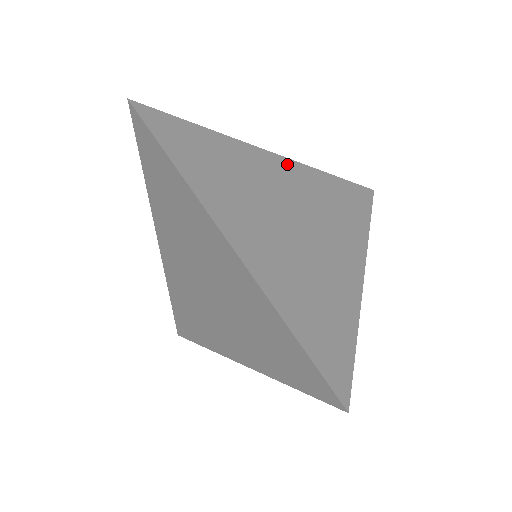
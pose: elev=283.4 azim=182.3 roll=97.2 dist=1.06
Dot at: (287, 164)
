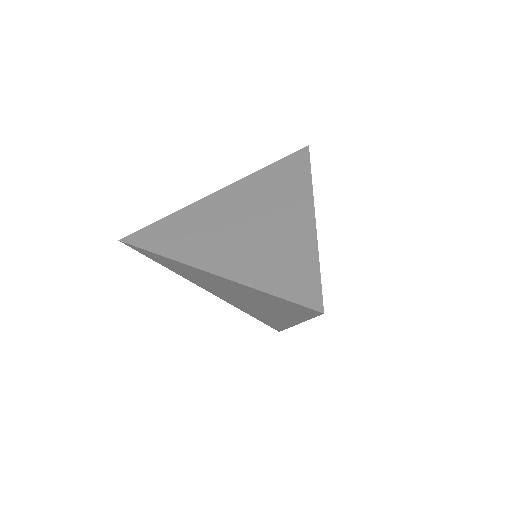
Dot at: (231, 189)
